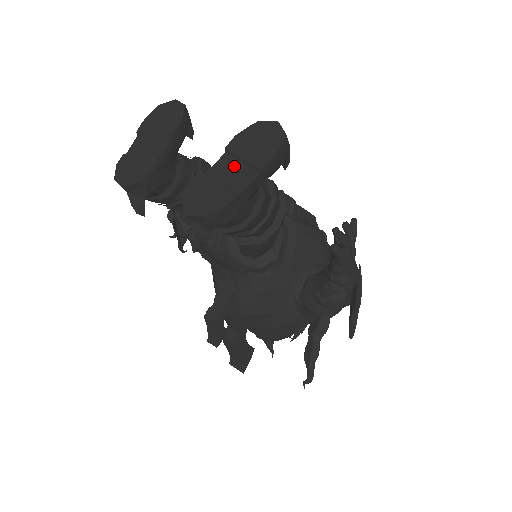
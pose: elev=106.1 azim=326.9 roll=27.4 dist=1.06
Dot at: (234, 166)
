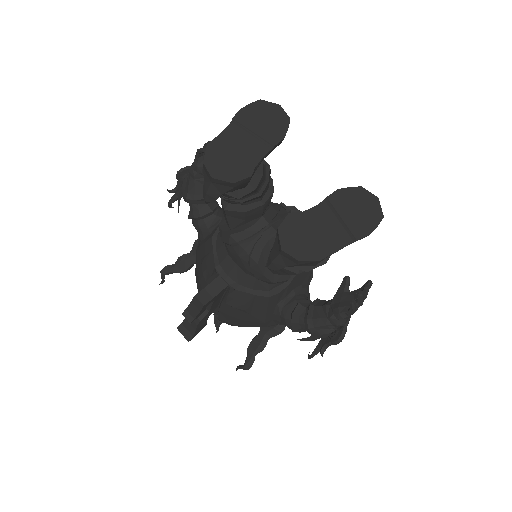
Dot at: (332, 221)
